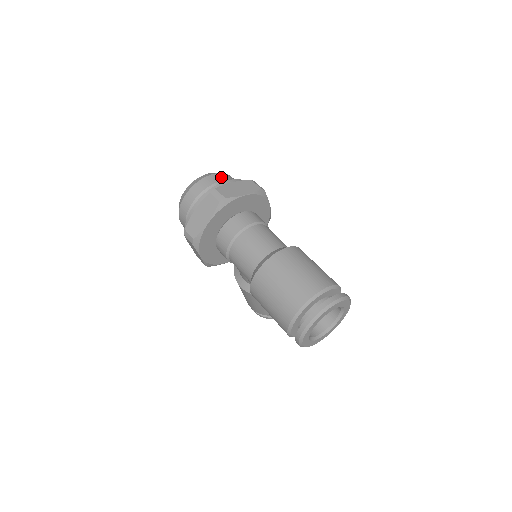
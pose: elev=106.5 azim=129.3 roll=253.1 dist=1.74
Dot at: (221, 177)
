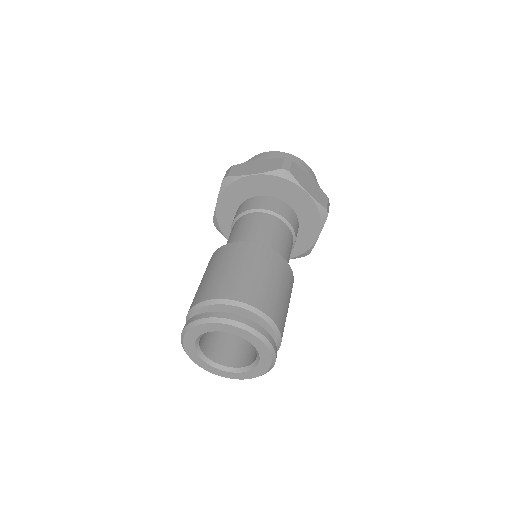
Dot at: (309, 172)
